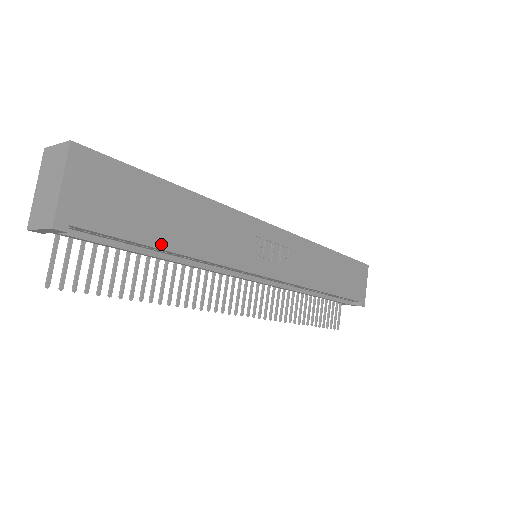
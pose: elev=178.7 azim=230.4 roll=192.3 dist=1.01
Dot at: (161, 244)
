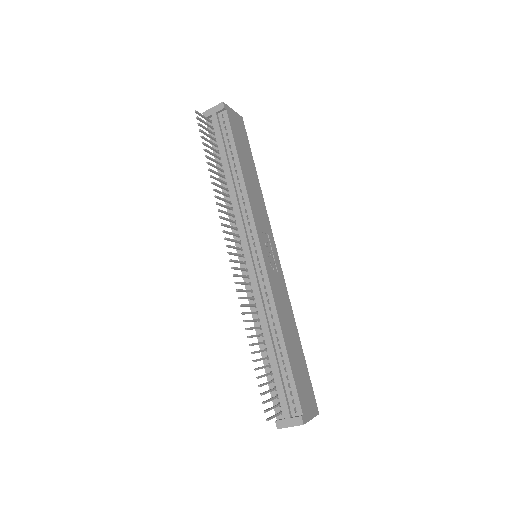
Dot at: (239, 157)
